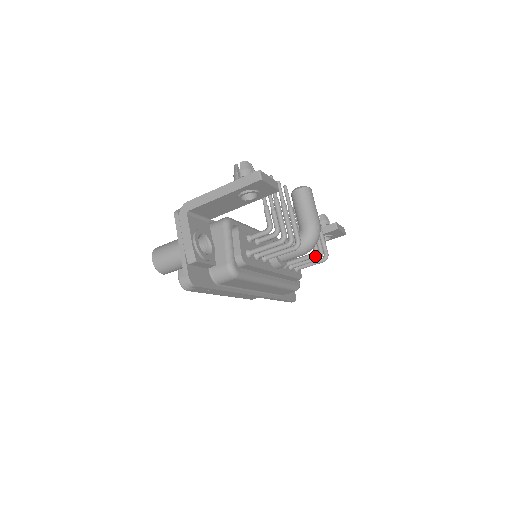
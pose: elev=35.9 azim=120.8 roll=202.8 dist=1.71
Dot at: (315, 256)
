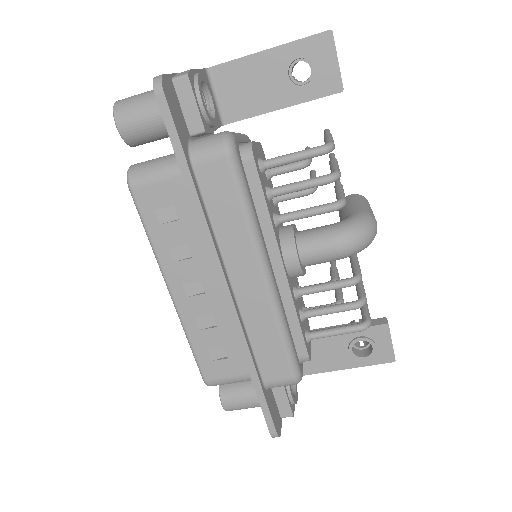
Dot at: (354, 282)
